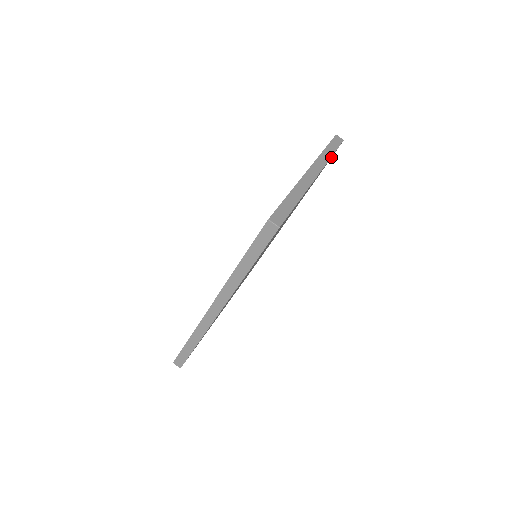
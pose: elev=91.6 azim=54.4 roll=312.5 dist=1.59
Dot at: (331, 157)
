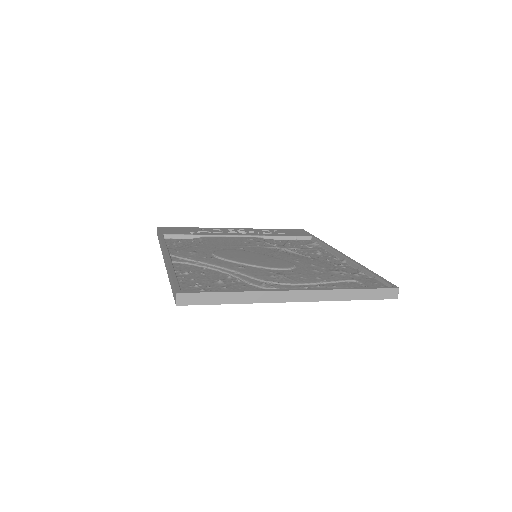
Dot at: occluded
